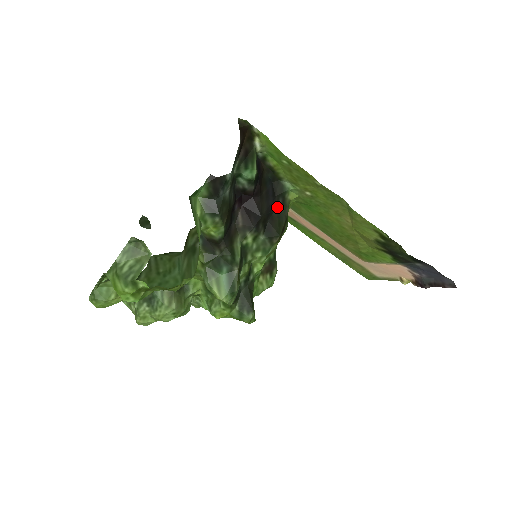
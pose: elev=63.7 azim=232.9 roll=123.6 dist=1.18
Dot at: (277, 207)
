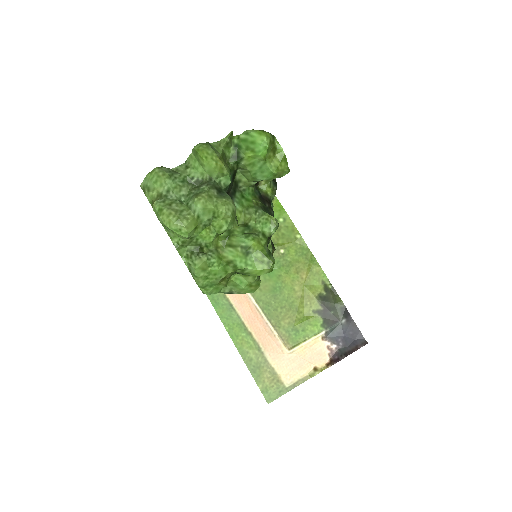
Dot at: occluded
